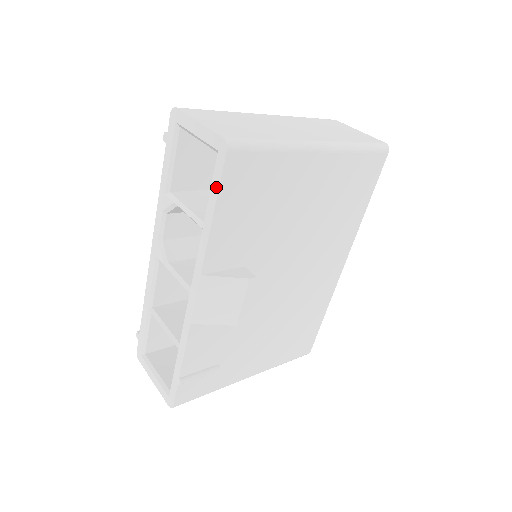
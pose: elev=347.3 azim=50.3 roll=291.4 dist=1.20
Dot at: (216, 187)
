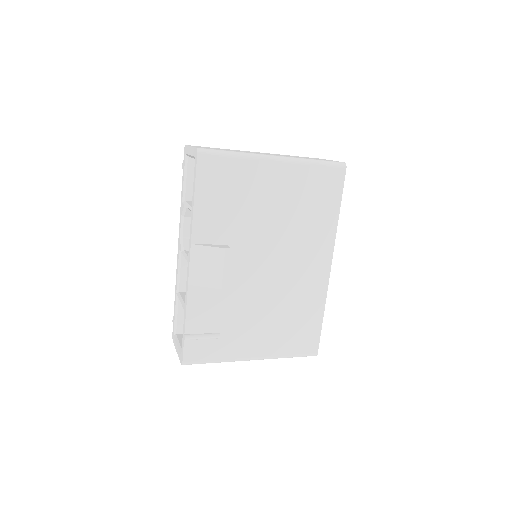
Dot at: (195, 179)
